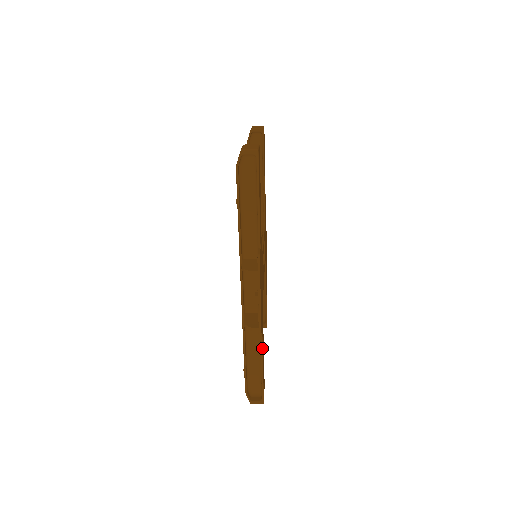
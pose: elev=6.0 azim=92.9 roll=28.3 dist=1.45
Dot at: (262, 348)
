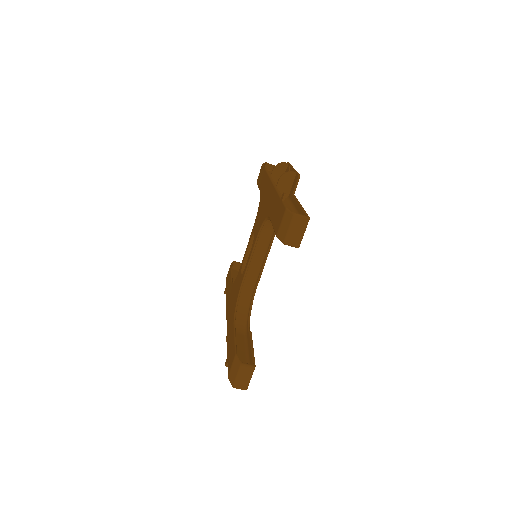
Dot at: (296, 198)
